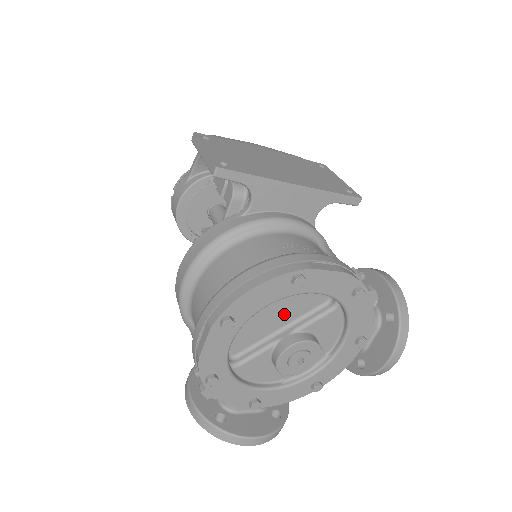
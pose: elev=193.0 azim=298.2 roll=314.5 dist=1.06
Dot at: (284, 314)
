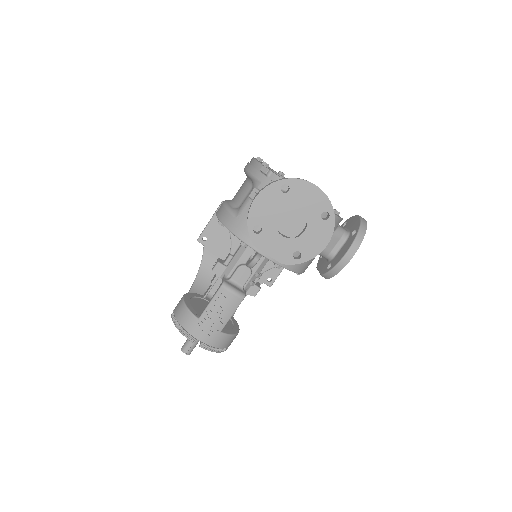
Dot at: occluded
